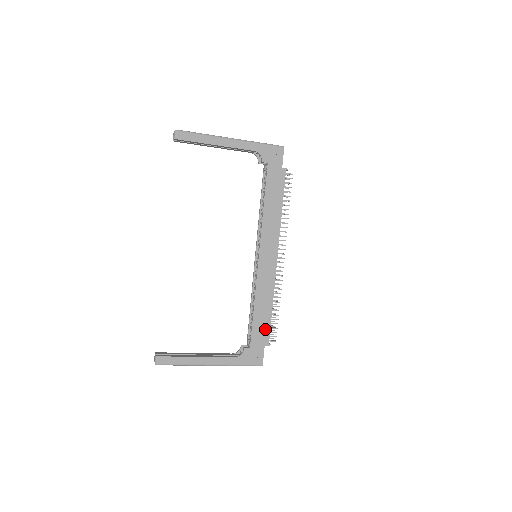
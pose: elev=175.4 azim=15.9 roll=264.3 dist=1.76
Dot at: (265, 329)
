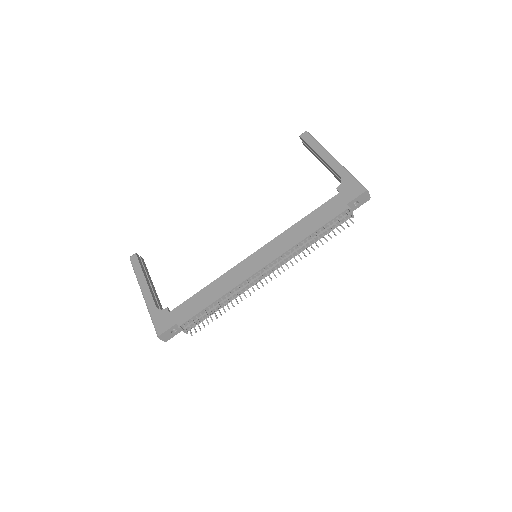
Dot at: (192, 311)
